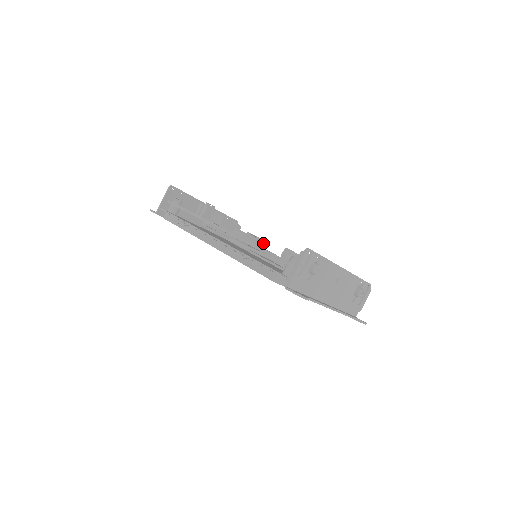
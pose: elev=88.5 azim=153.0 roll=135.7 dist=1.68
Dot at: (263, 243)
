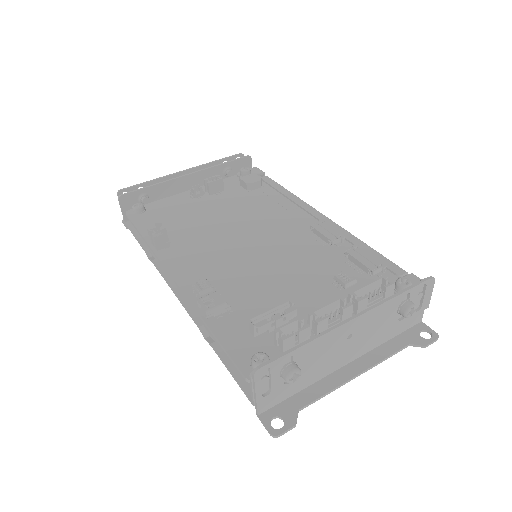
Dot at: (224, 308)
